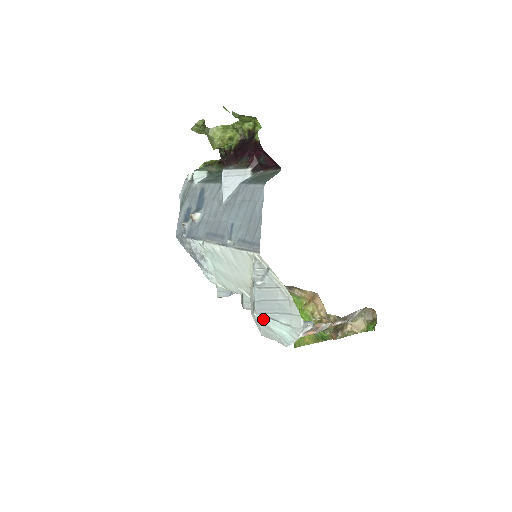
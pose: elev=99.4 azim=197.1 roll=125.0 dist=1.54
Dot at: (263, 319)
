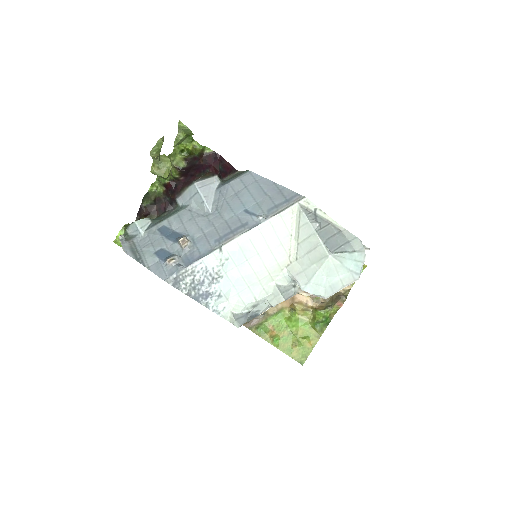
Dot at: (337, 257)
